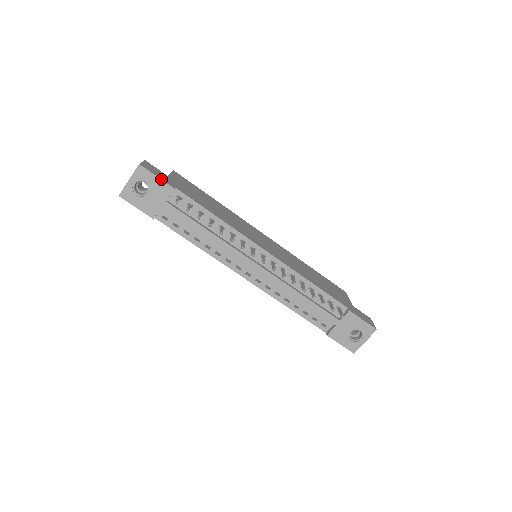
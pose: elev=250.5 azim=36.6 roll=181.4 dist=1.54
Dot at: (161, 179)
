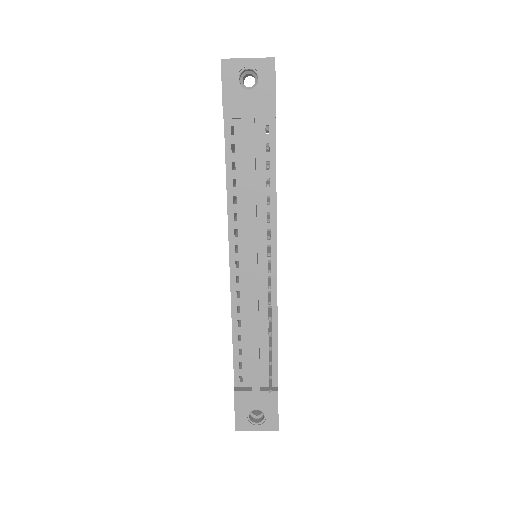
Dot at: occluded
